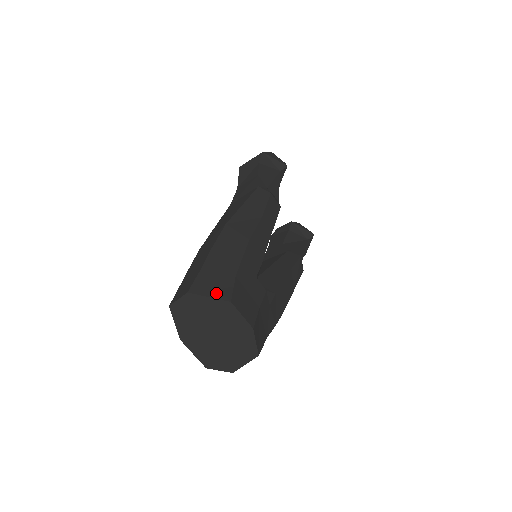
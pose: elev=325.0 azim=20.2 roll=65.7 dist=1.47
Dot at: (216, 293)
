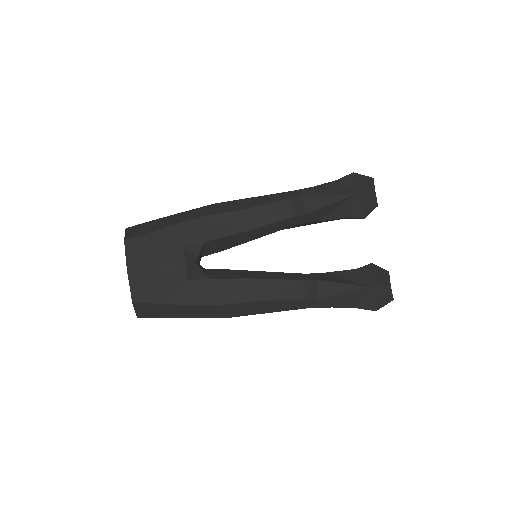
Dot at: (130, 233)
